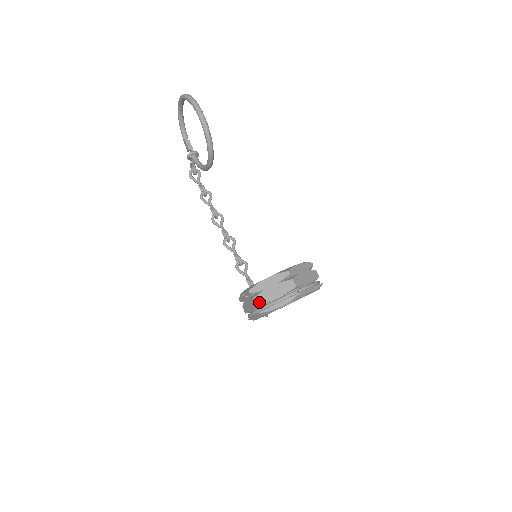
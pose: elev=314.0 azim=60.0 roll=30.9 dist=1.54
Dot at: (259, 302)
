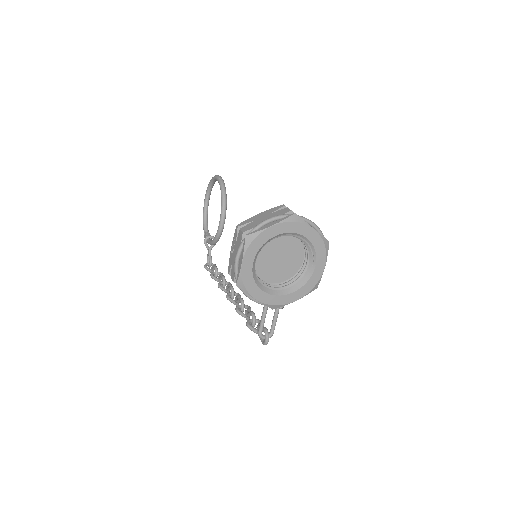
Dot at: (247, 229)
